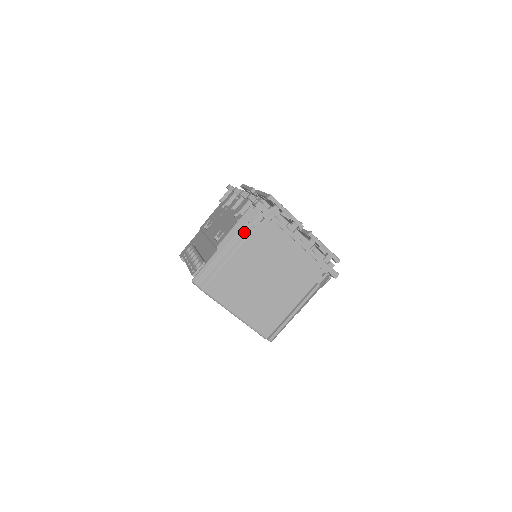
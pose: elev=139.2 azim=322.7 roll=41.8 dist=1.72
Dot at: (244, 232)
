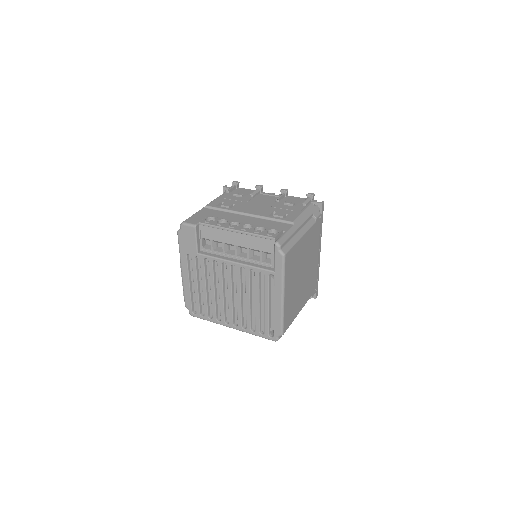
Dot at: (309, 221)
